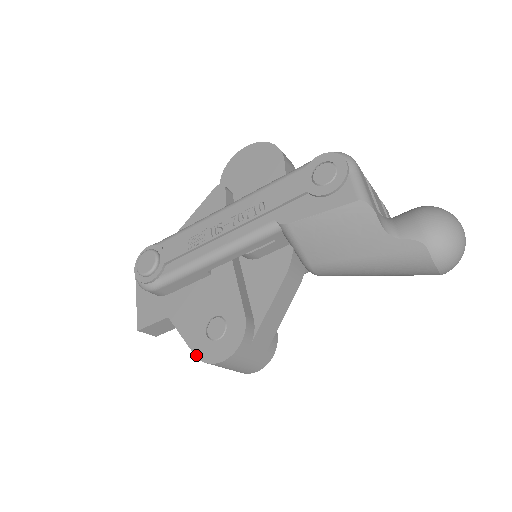
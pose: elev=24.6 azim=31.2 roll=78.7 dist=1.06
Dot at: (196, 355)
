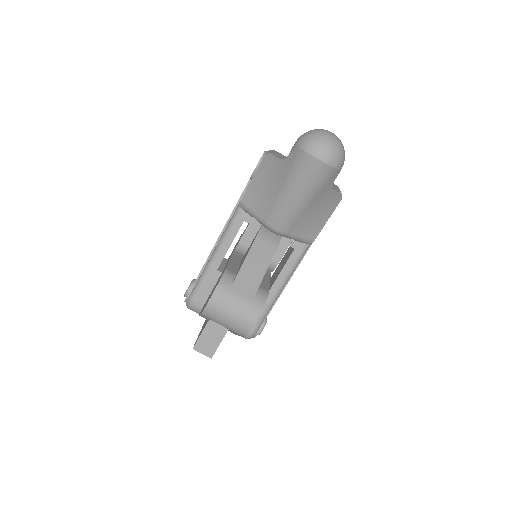
Dot at: (201, 313)
